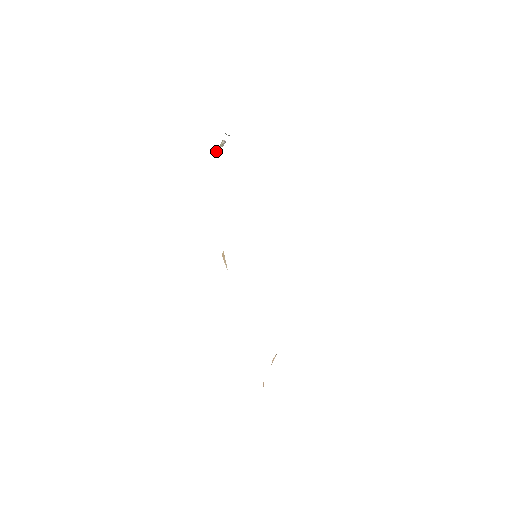
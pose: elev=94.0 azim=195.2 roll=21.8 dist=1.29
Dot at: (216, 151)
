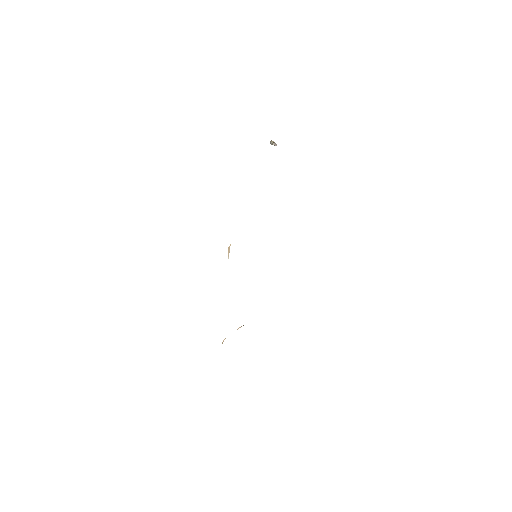
Dot at: (270, 142)
